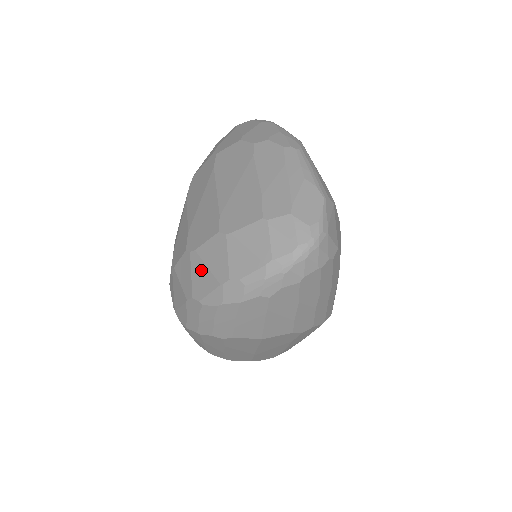
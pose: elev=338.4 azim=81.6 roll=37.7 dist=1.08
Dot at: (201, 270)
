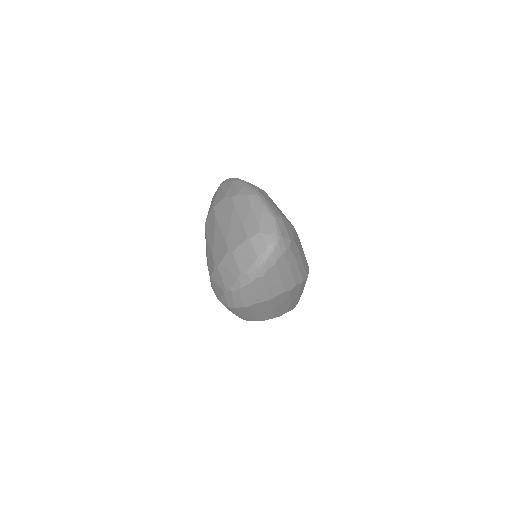
Dot at: (226, 274)
